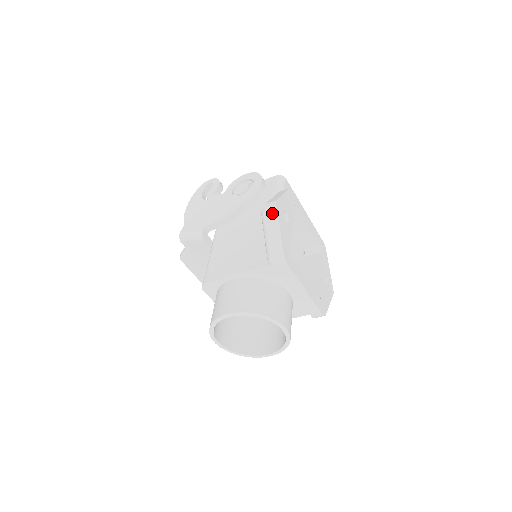
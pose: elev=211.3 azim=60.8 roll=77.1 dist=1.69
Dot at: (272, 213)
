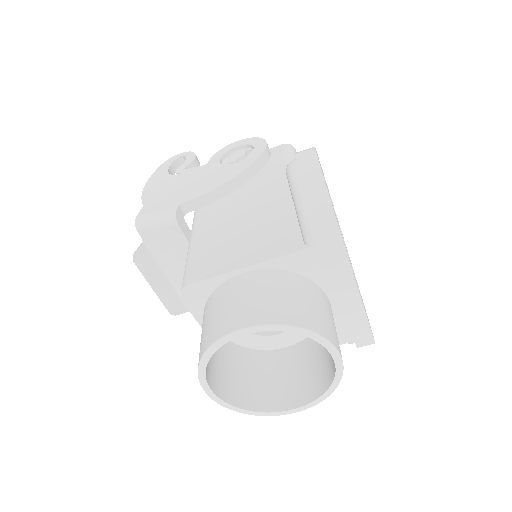
Dot at: (310, 164)
